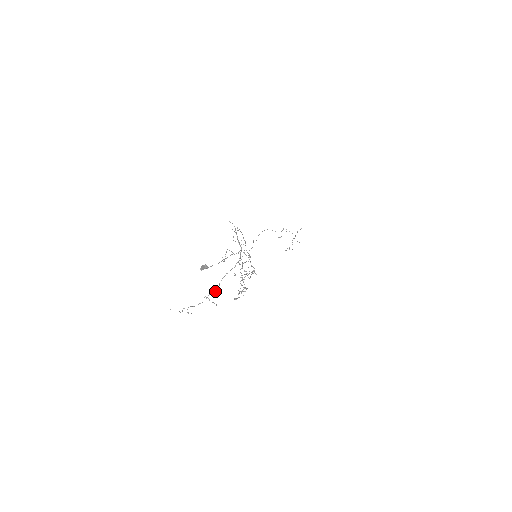
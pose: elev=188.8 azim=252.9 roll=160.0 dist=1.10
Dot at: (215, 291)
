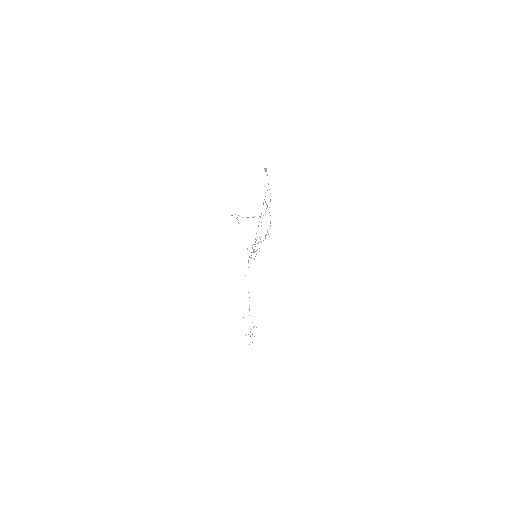
Dot at: occluded
